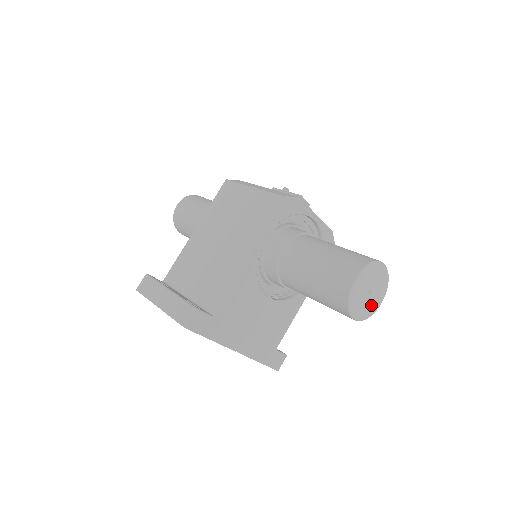
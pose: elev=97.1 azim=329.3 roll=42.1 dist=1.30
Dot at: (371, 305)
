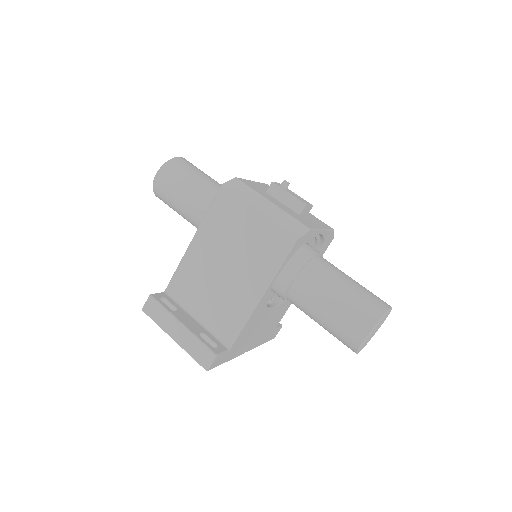
Dot at: (373, 335)
